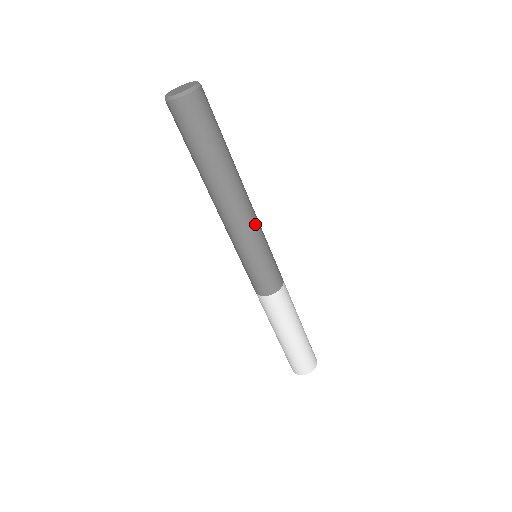
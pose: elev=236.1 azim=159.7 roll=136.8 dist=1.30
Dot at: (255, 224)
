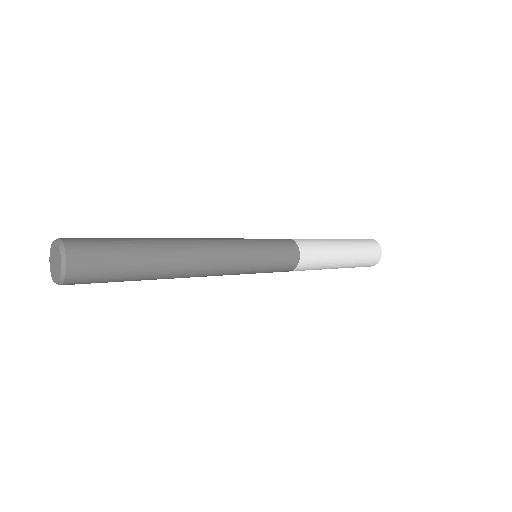
Dot at: (221, 275)
